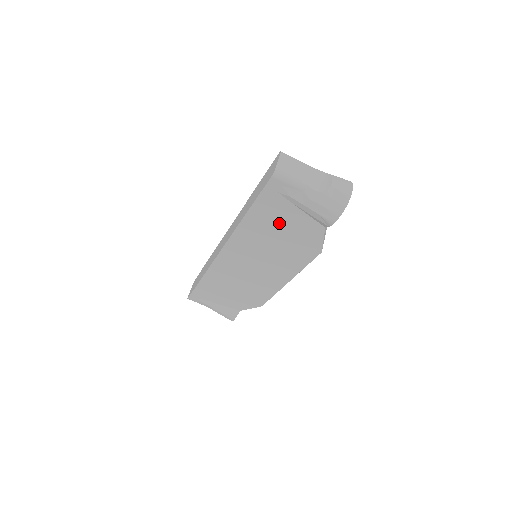
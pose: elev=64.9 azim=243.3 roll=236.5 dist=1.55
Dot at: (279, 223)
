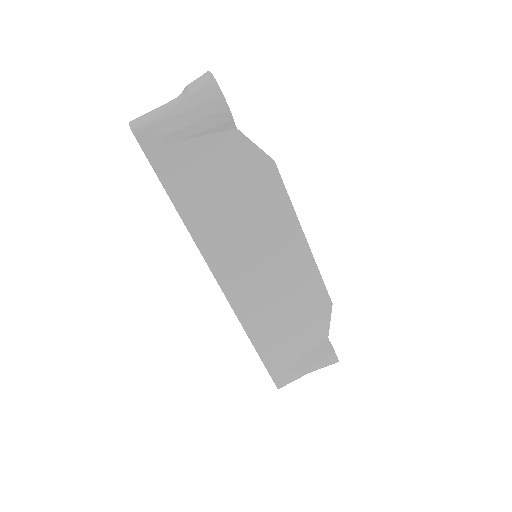
Dot at: (206, 178)
